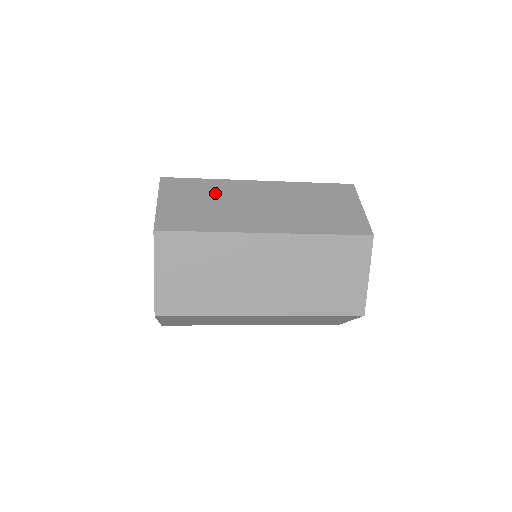
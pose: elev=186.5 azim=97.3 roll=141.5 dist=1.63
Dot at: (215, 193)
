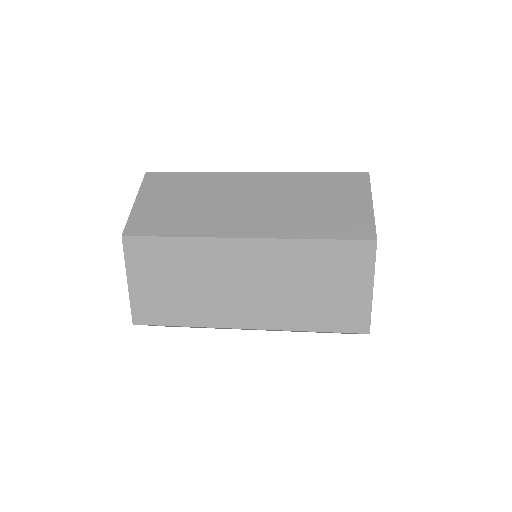
Dot at: (199, 189)
